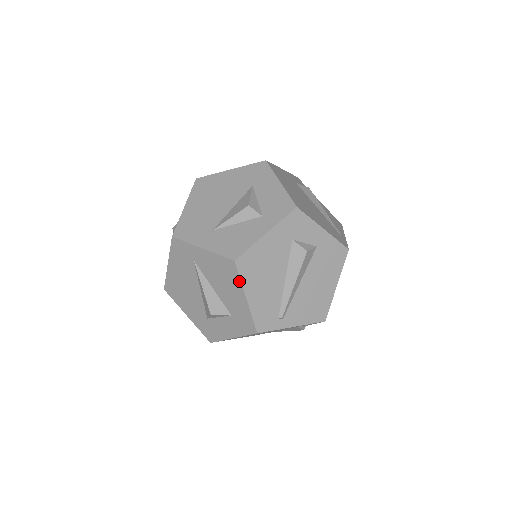
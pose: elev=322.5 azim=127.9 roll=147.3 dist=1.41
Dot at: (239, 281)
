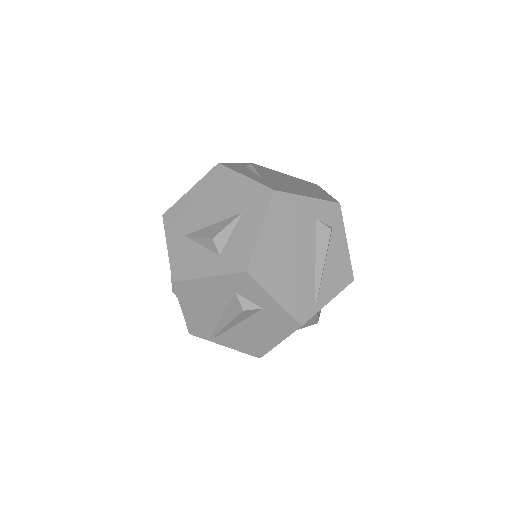
Dot at: (177, 295)
